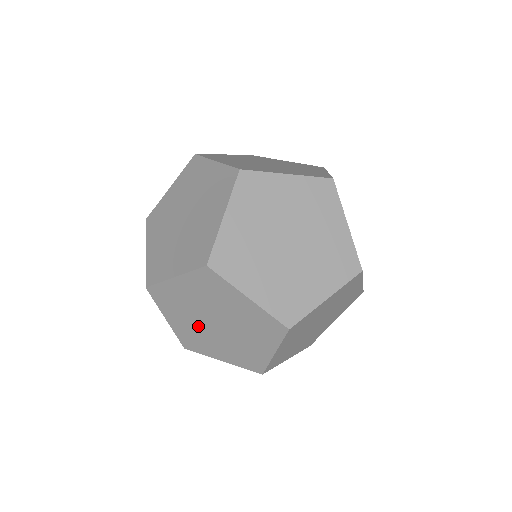
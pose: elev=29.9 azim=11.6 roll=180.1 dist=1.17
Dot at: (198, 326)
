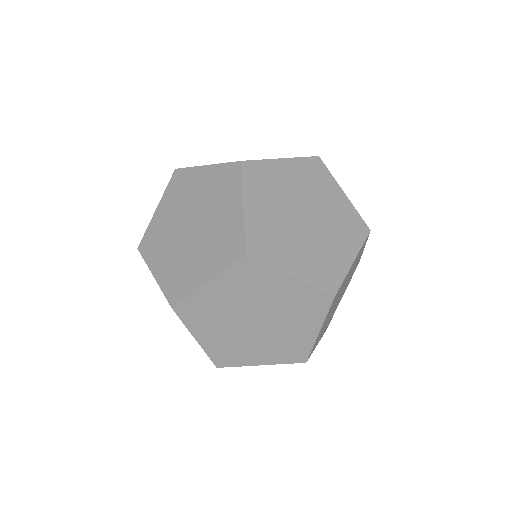
Dot at: occluded
